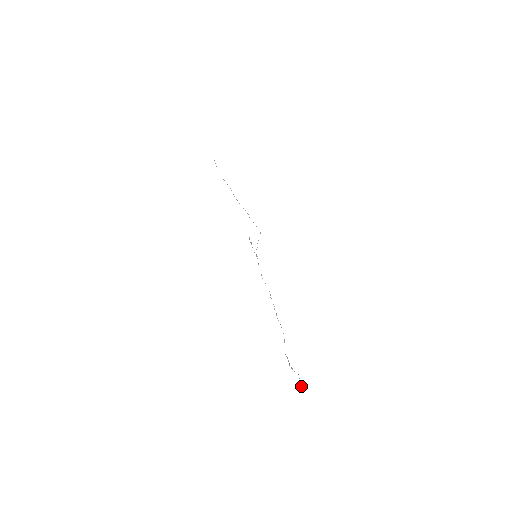
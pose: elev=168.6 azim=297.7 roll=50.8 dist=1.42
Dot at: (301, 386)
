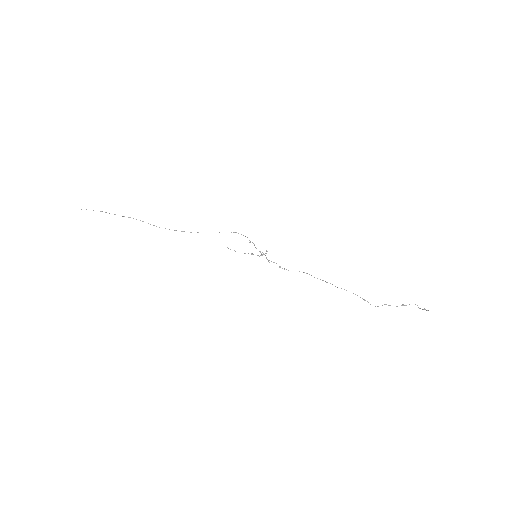
Dot at: (425, 309)
